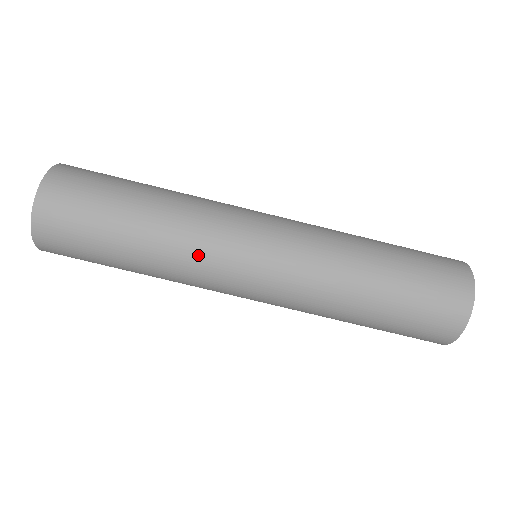
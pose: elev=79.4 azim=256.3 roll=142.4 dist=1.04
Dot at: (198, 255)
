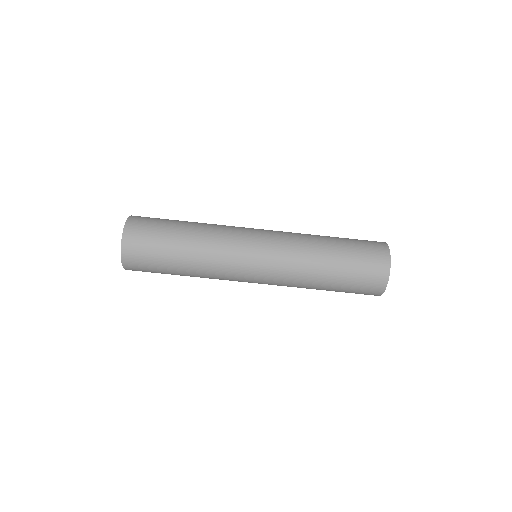
Dot at: (223, 238)
